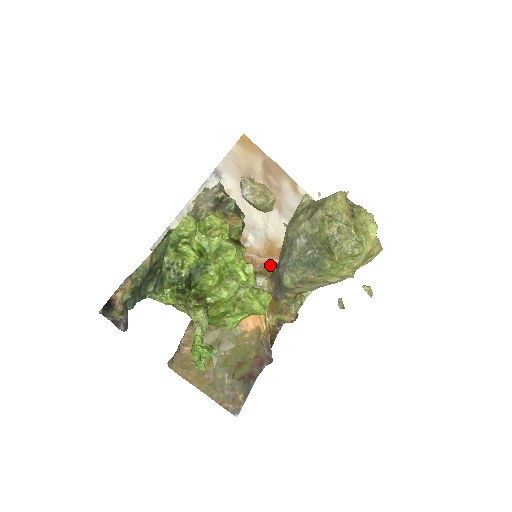
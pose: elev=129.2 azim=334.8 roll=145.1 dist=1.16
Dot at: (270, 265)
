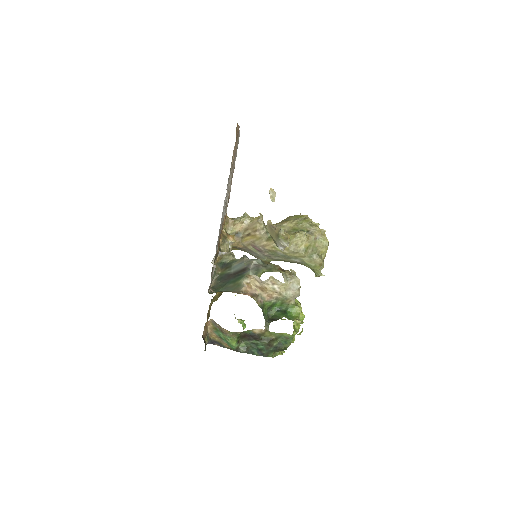
Dot at: (225, 218)
